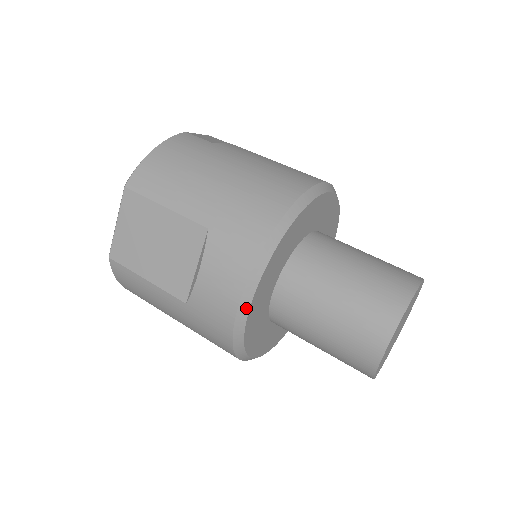
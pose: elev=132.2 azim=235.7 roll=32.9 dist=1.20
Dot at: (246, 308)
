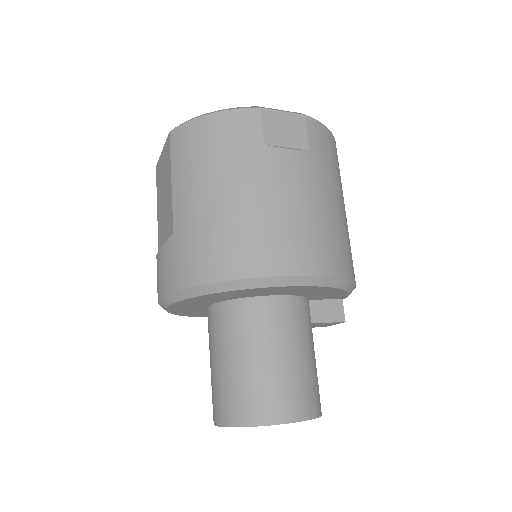
Dot at: (164, 306)
